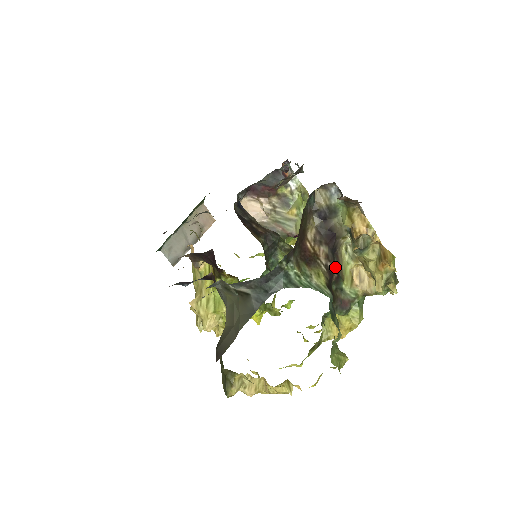
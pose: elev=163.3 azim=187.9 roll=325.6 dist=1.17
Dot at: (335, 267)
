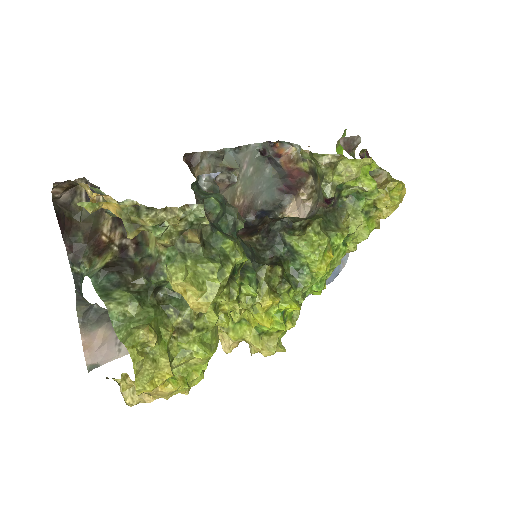
Dot at: (137, 239)
